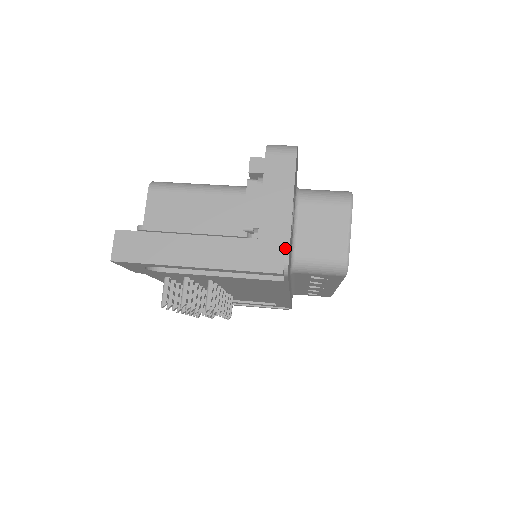
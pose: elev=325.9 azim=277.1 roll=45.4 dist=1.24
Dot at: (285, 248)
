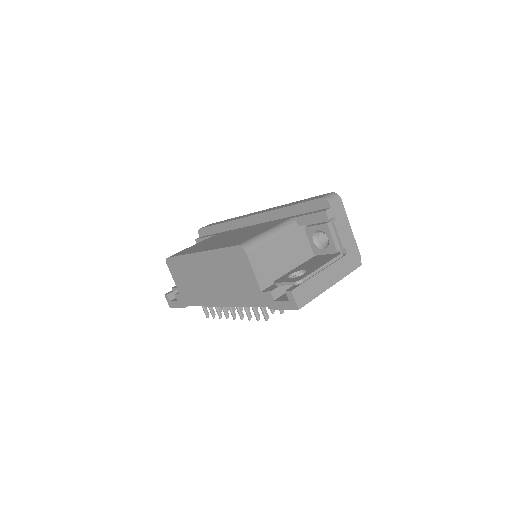
Dot at: (358, 252)
